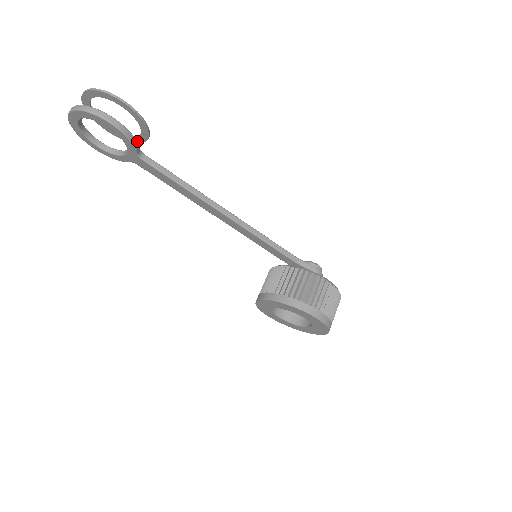
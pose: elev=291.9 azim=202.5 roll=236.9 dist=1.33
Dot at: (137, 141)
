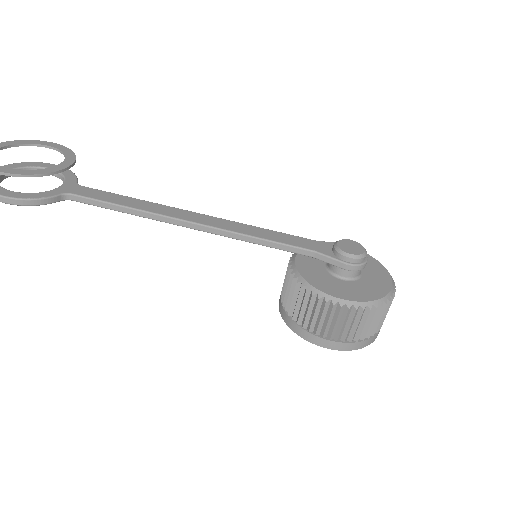
Dot at: (72, 160)
